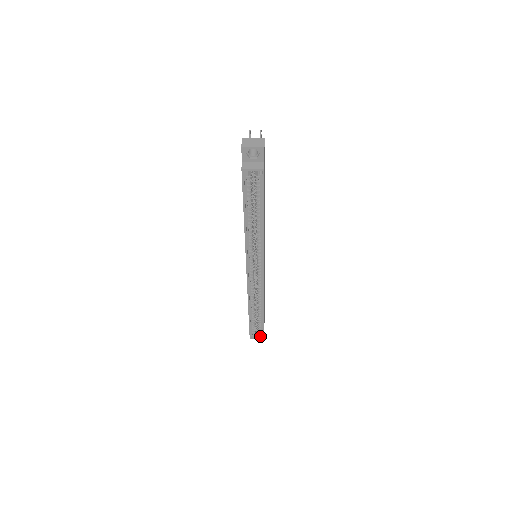
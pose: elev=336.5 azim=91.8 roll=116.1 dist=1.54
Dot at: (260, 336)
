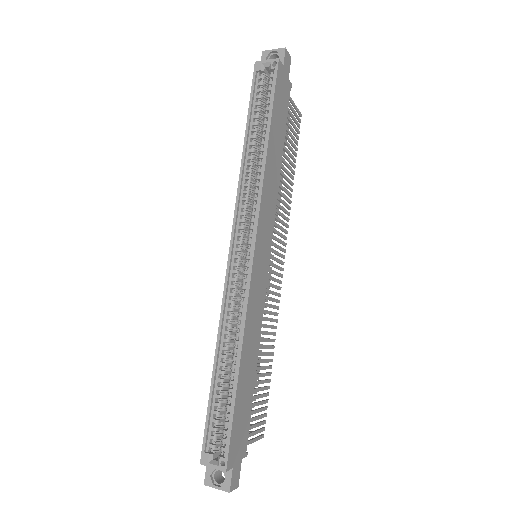
Dot at: (221, 456)
